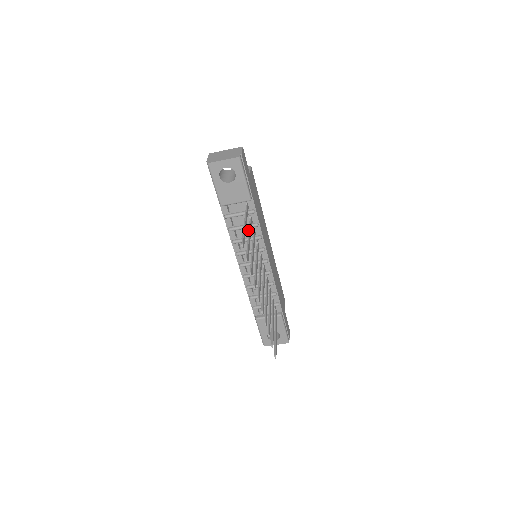
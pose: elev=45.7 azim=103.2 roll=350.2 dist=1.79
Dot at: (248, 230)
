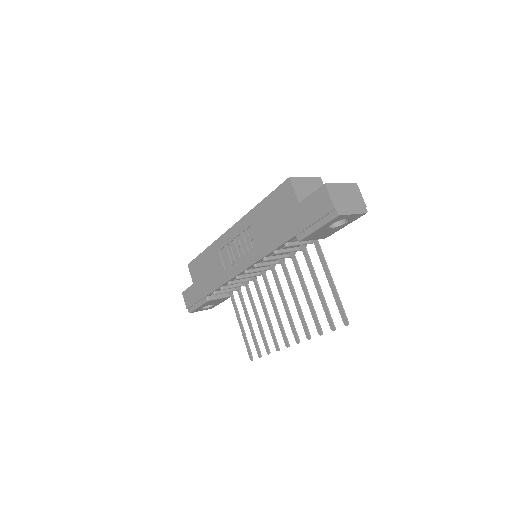
Dot at: (314, 273)
